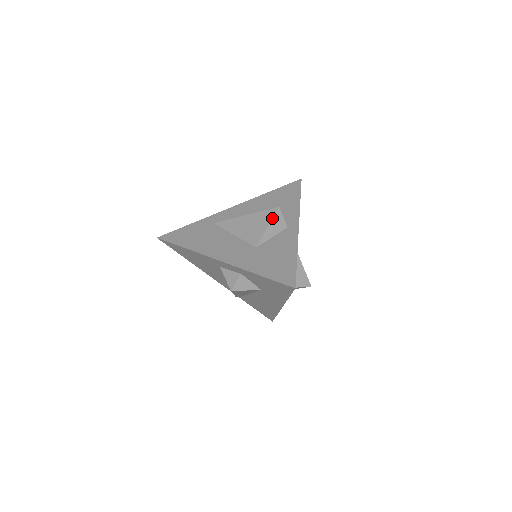
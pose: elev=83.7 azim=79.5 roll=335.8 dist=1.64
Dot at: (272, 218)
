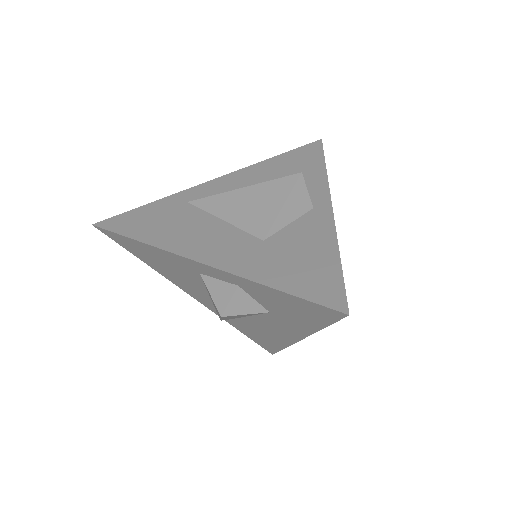
Dot at: (290, 191)
